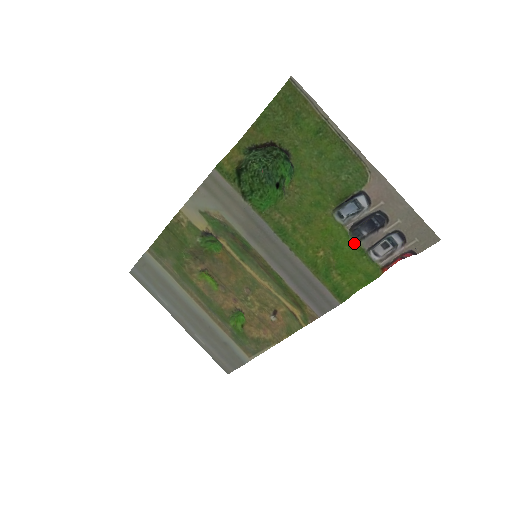
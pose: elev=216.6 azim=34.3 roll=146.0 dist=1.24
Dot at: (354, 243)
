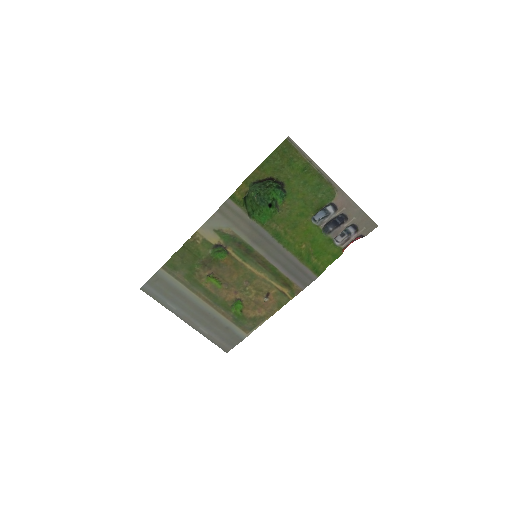
Dot at: (325, 236)
